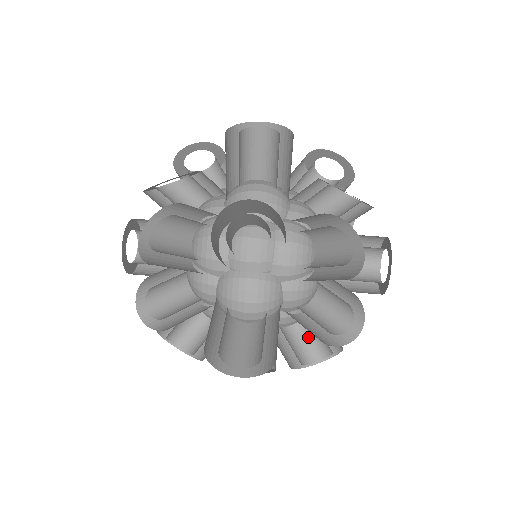
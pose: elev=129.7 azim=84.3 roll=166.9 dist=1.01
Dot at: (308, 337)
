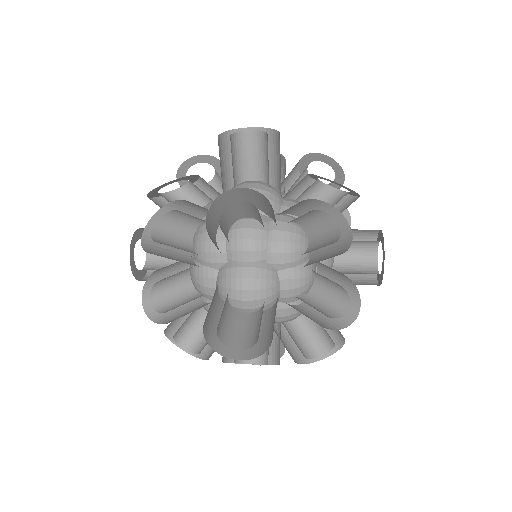
Dot at: occluded
